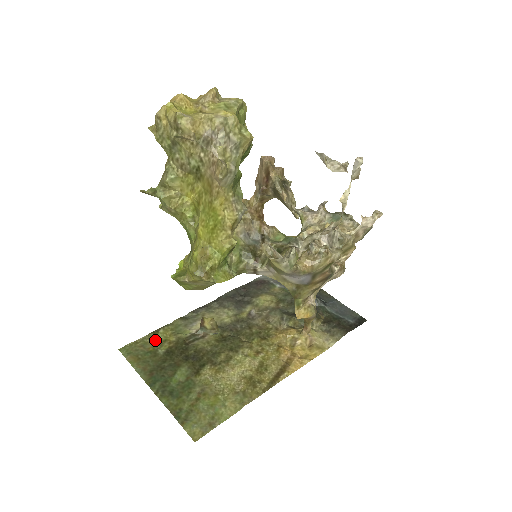
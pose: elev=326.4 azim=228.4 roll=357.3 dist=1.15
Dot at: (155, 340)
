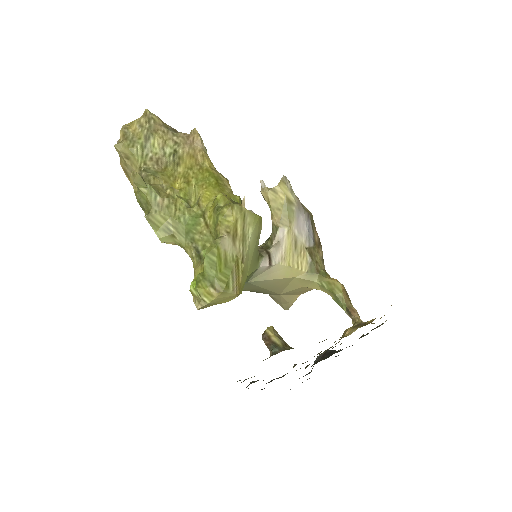
Dot at: occluded
